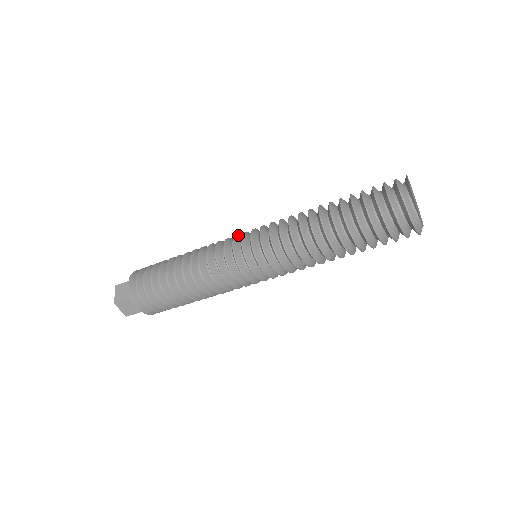
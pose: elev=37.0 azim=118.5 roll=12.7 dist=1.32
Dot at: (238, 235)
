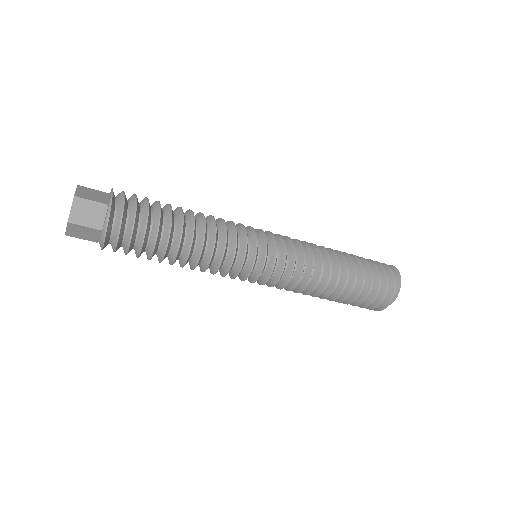
Dot at: occluded
